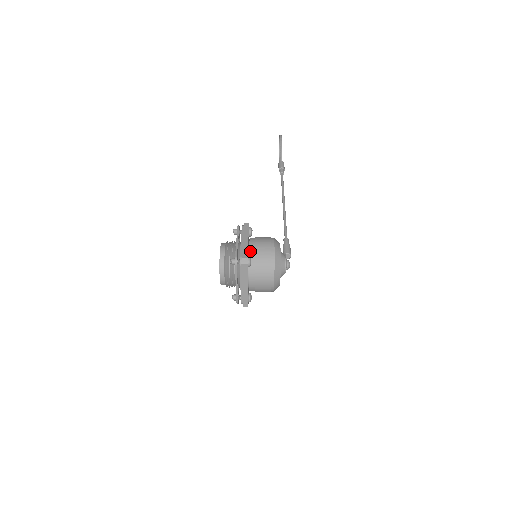
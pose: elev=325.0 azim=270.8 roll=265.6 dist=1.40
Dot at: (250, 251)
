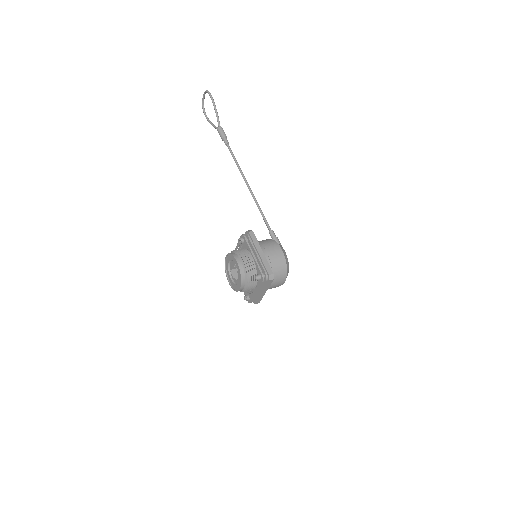
Dot at: occluded
